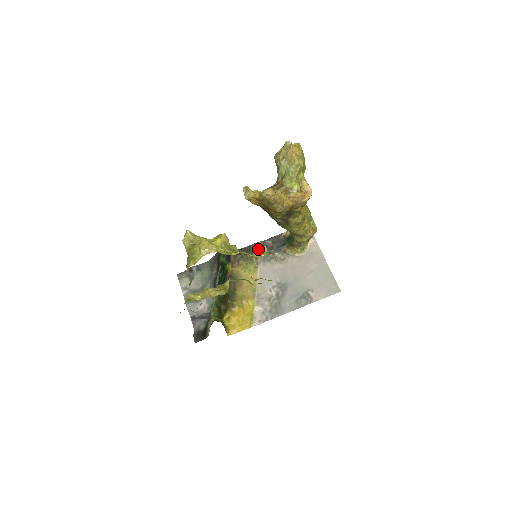
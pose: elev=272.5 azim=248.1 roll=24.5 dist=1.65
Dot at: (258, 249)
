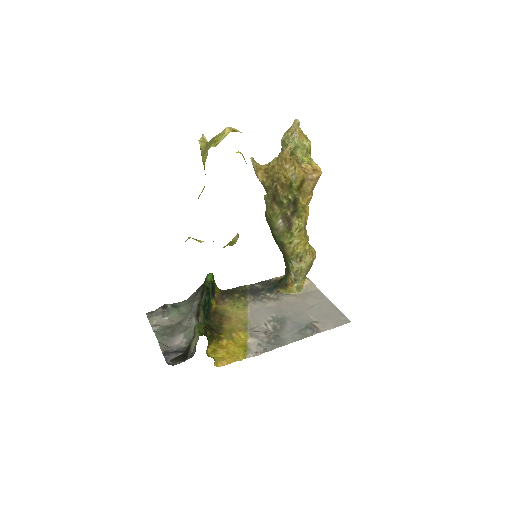
Dot at: occluded
